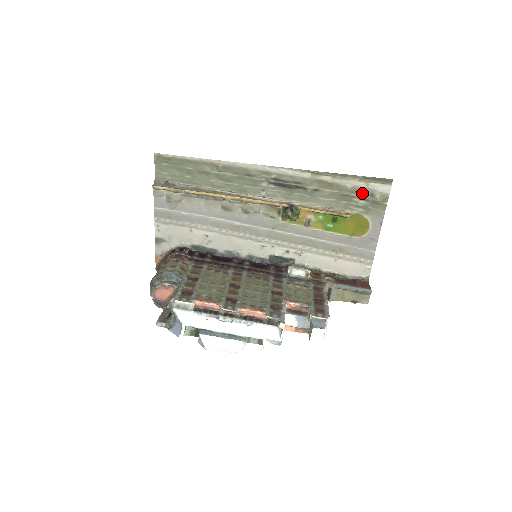
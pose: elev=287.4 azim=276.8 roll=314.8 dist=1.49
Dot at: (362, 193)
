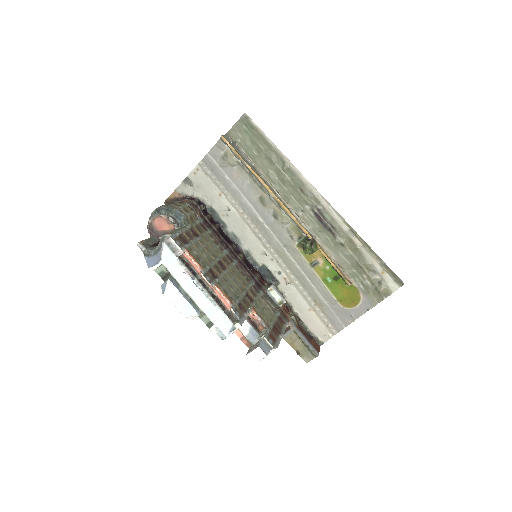
Dot at: (374, 275)
